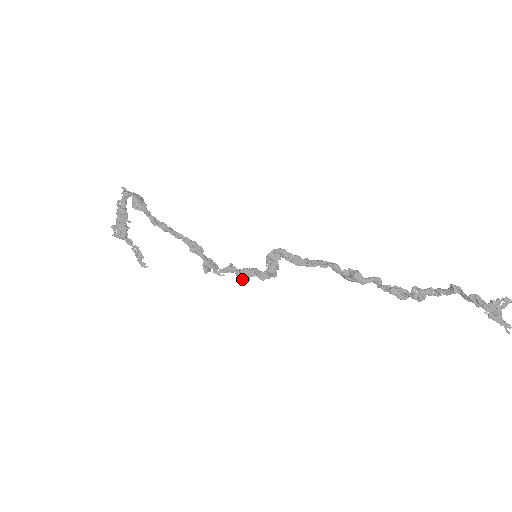
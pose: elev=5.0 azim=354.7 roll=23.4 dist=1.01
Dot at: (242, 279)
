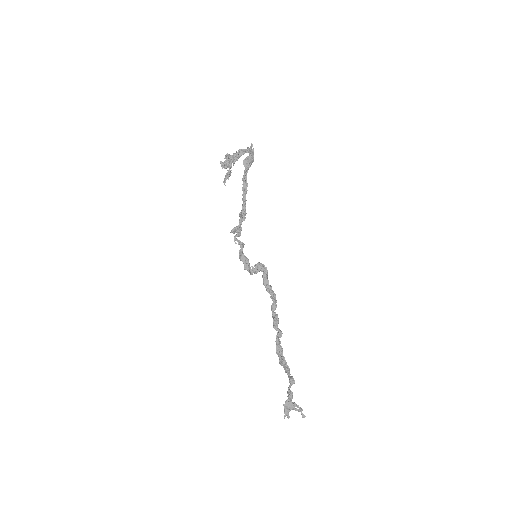
Dot at: (239, 256)
